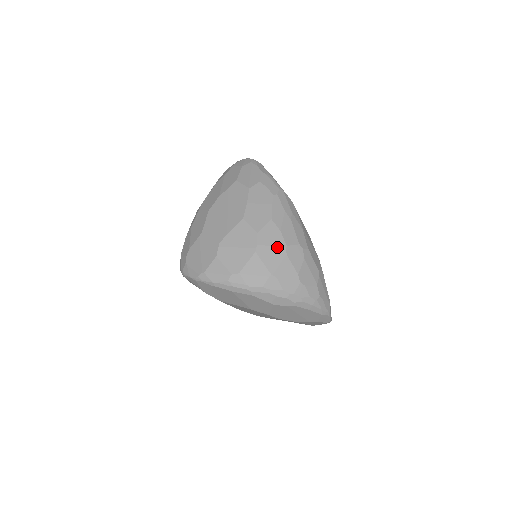
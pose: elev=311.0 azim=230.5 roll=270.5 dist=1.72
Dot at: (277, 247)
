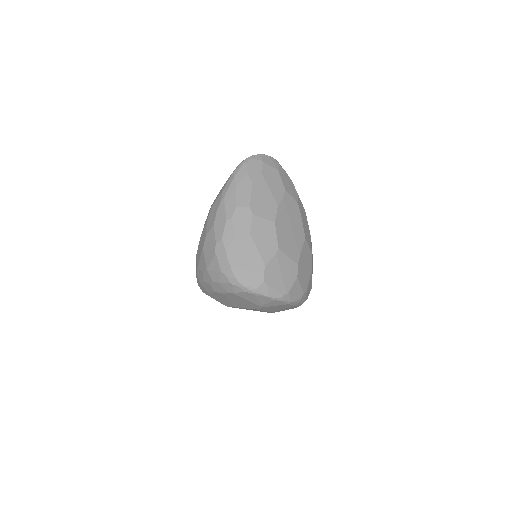
Dot at: occluded
